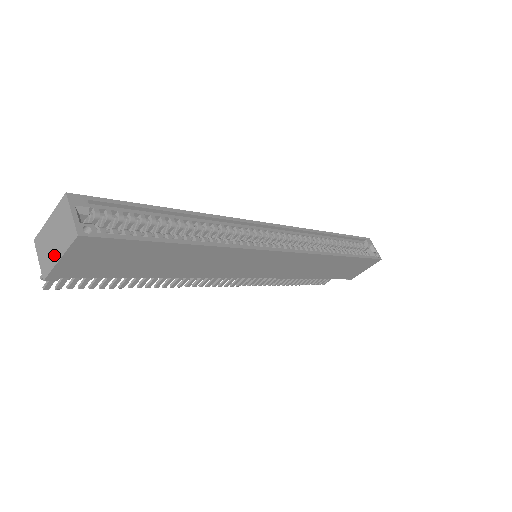
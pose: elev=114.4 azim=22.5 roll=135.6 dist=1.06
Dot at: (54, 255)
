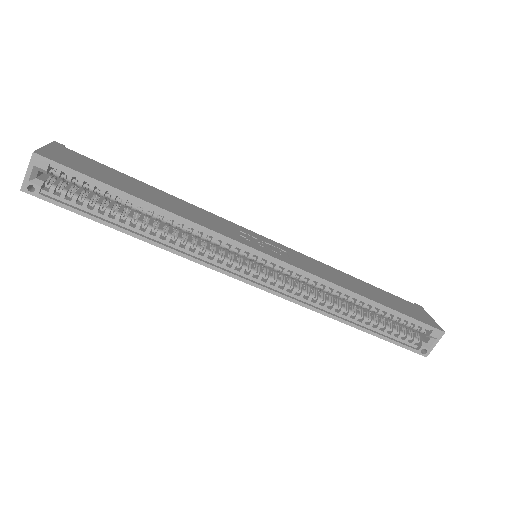
Dot at: occluded
